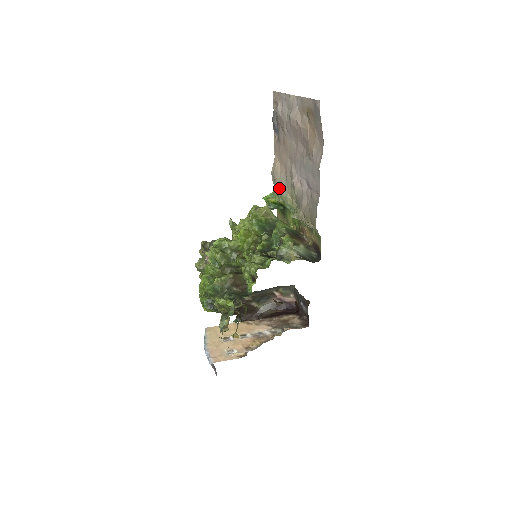
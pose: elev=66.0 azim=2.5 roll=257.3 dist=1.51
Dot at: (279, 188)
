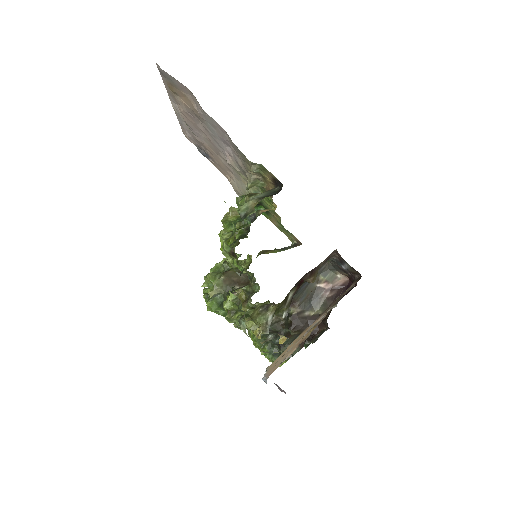
Dot at: (242, 192)
